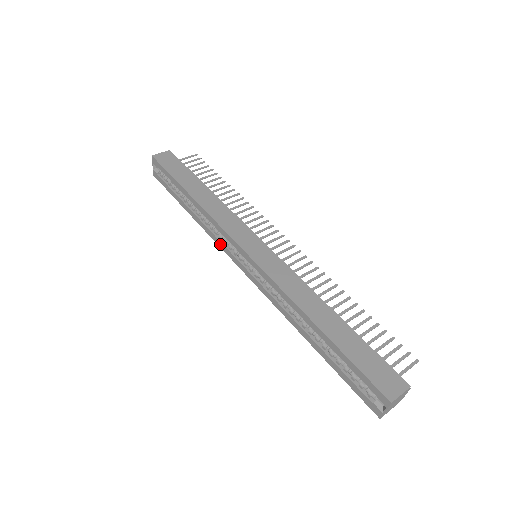
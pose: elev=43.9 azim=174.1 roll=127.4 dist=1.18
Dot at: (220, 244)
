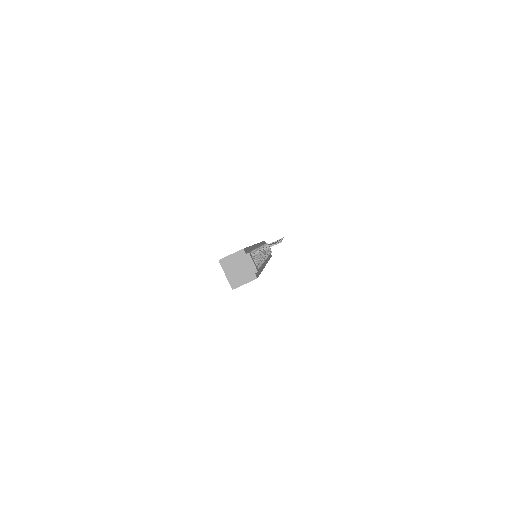
Dot at: occluded
